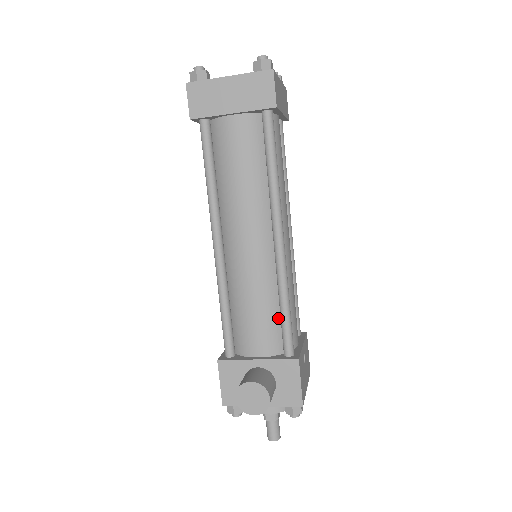
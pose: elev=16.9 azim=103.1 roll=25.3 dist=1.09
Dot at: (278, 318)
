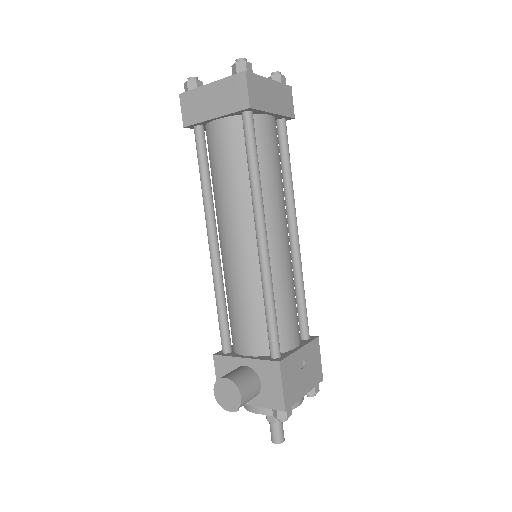
Dot at: occluded
